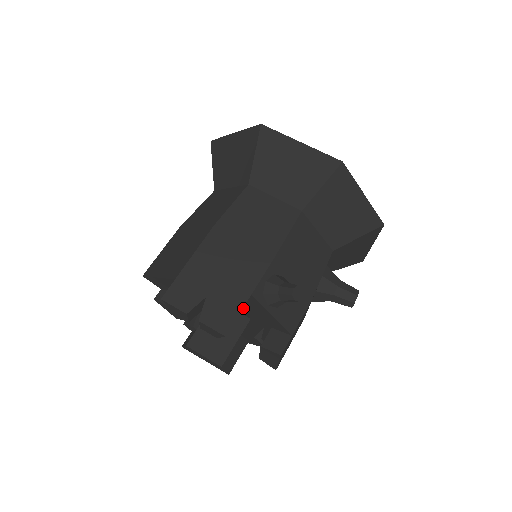
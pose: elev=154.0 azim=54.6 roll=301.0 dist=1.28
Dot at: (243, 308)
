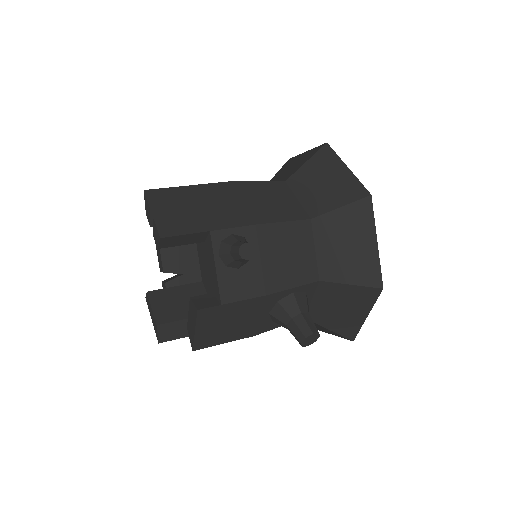
Dot at: occluded
